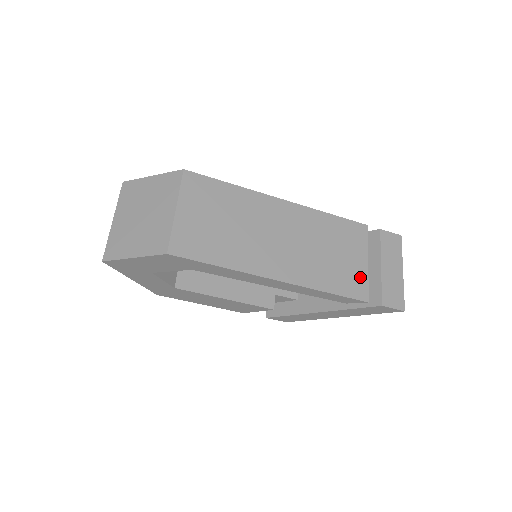
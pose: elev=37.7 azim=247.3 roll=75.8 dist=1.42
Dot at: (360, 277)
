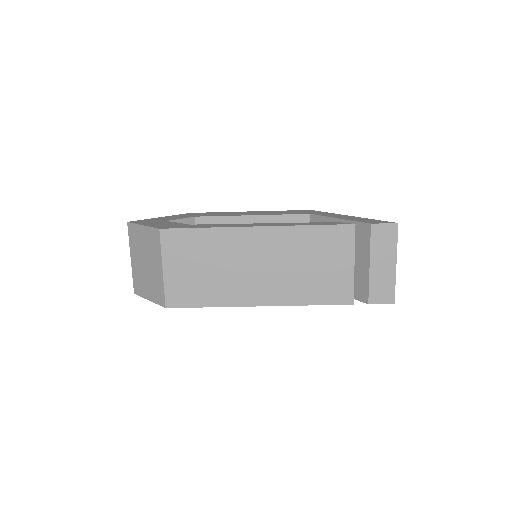
Dot at: (344, 282)
